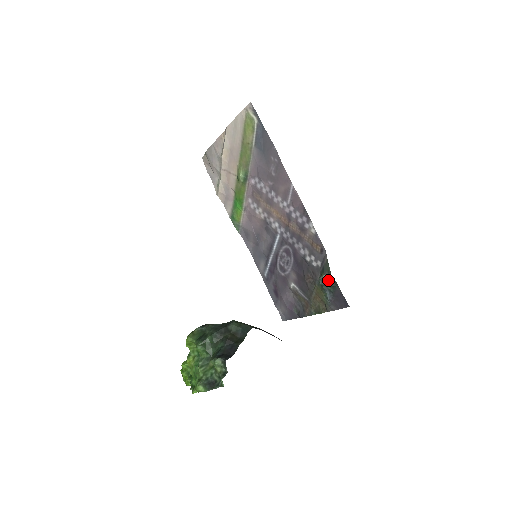
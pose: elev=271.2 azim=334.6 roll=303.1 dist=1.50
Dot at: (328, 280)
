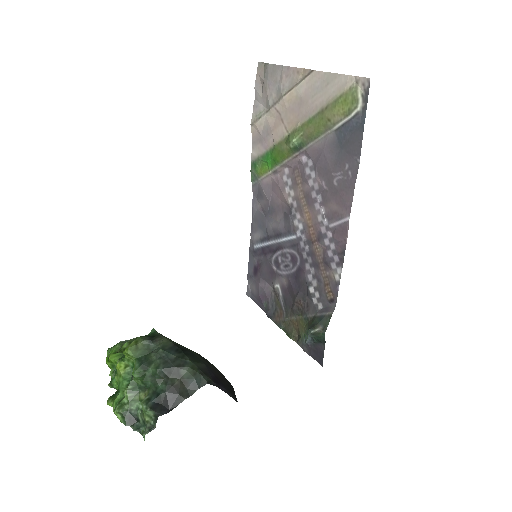
Dot at: (318, 335)
